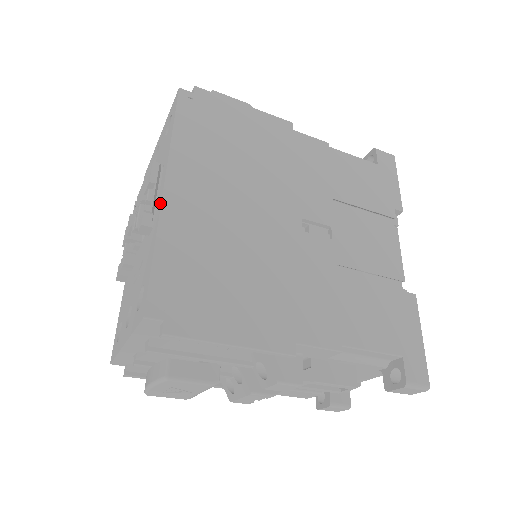
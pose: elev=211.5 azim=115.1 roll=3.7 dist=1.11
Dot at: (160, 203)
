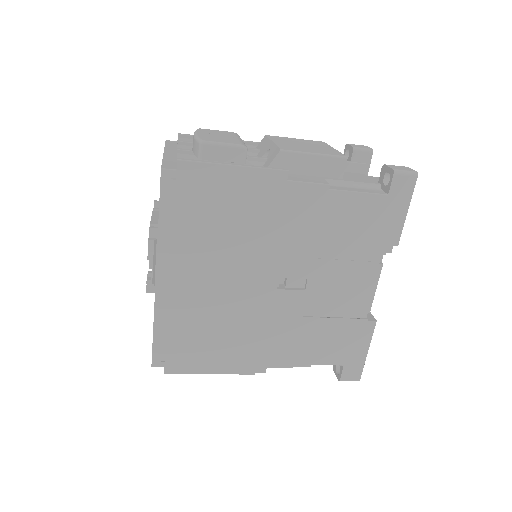
Dot at: (155, 290)
